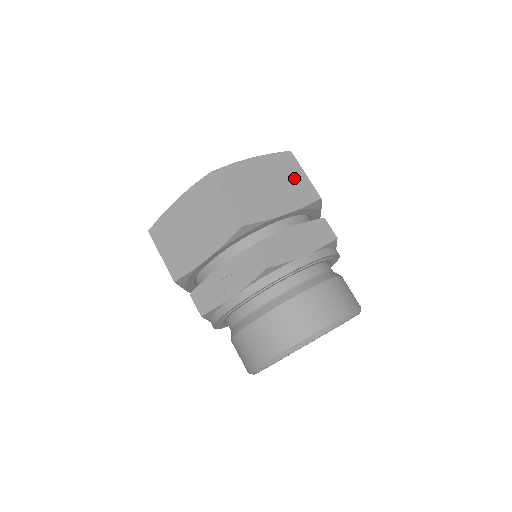
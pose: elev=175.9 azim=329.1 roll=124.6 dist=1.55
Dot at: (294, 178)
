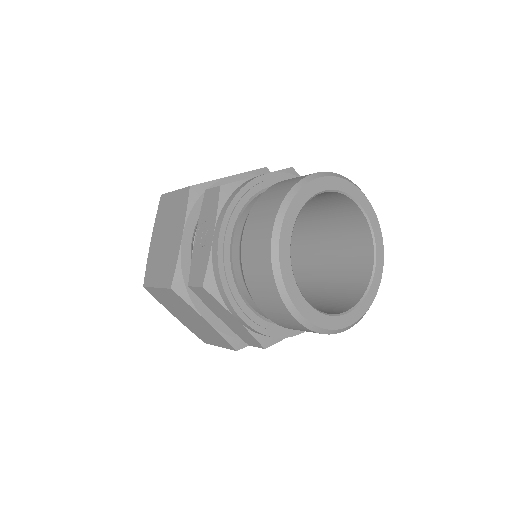
Dot at: occluded
